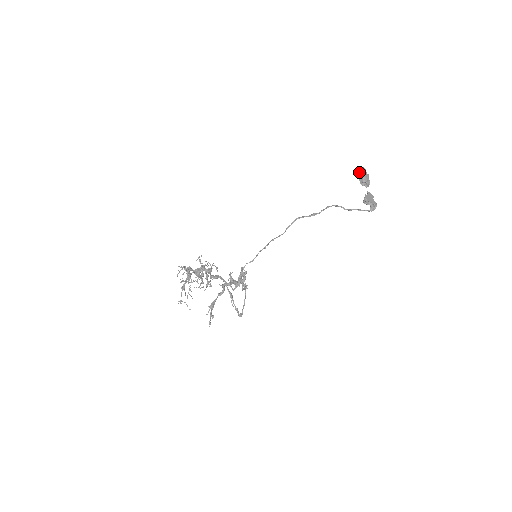
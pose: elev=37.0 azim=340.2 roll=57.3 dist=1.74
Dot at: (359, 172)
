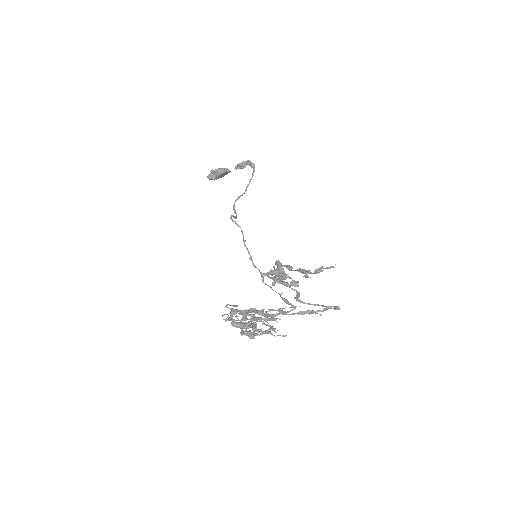
Dot at: (212, 176)
